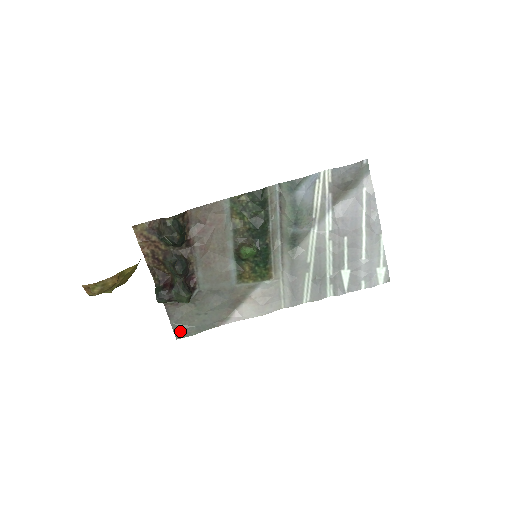
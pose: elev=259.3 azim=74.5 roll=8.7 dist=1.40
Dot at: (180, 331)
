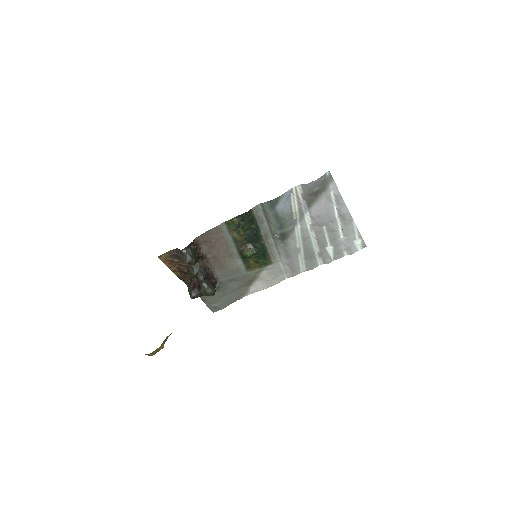
Dot at: (214, 308)
